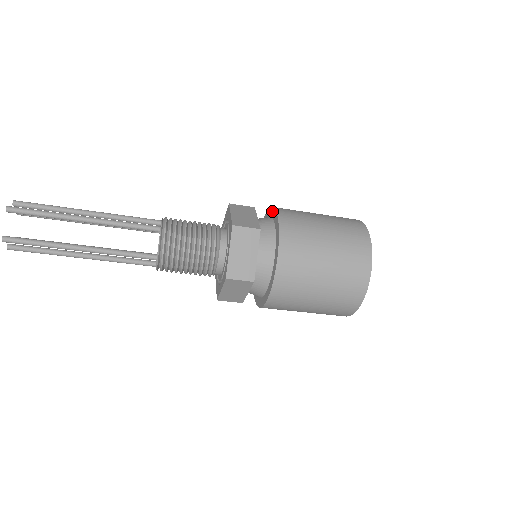
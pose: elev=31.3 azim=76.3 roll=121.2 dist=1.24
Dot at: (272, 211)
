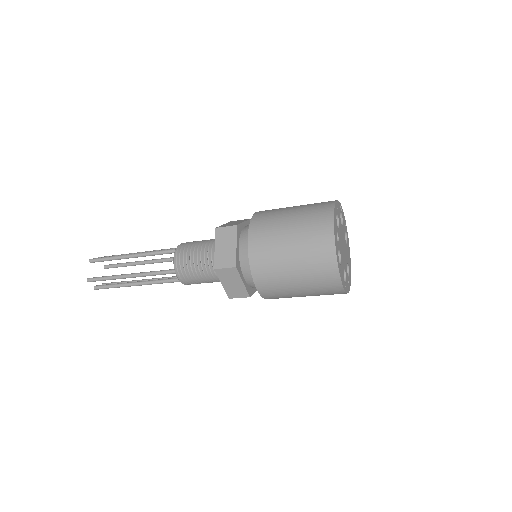
Dot at: occluded
